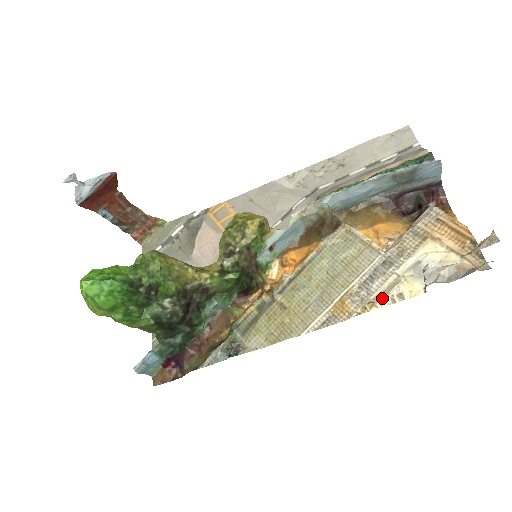
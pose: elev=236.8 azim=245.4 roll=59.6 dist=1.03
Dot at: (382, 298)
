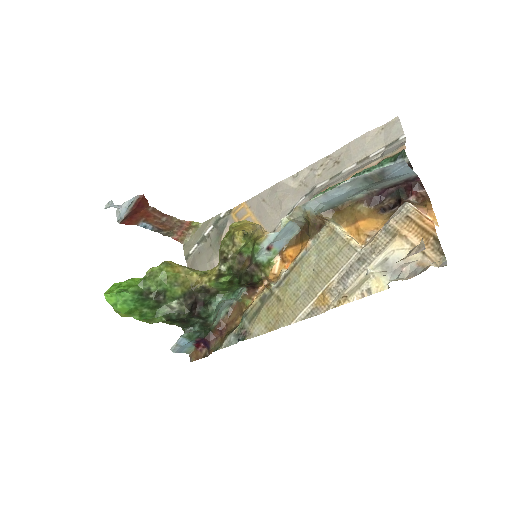
Dot at: (354, 293)
